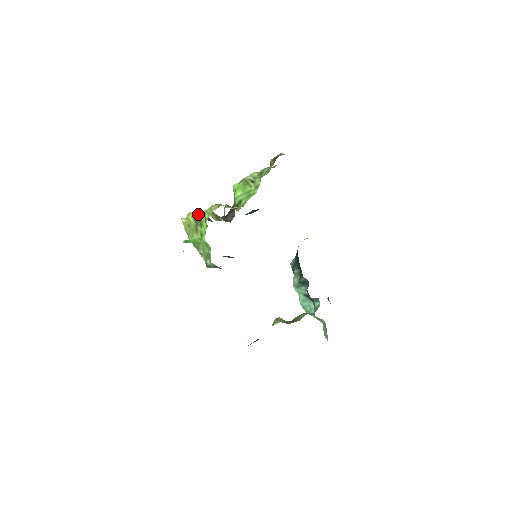
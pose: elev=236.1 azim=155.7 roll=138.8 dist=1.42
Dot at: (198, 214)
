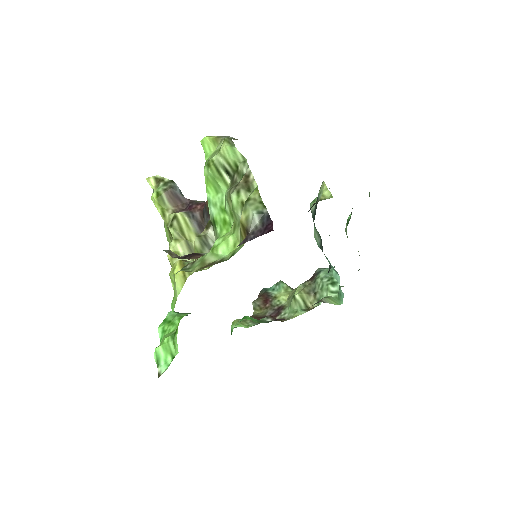
Dot at: (165, 199)
